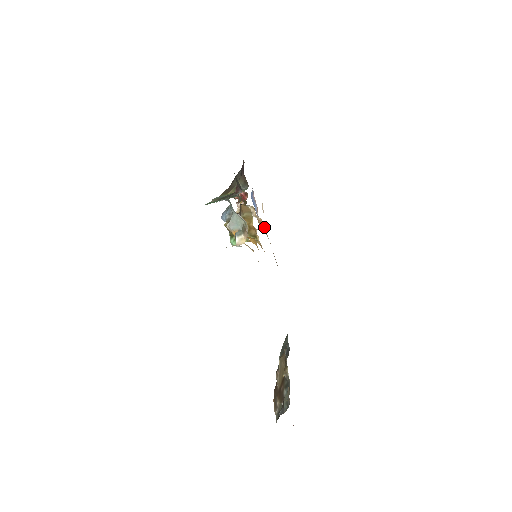
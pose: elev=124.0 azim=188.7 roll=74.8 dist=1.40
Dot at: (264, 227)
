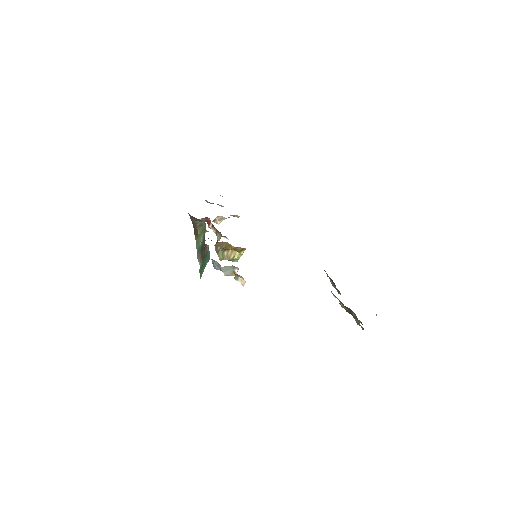
Dot at: (238, 216)
